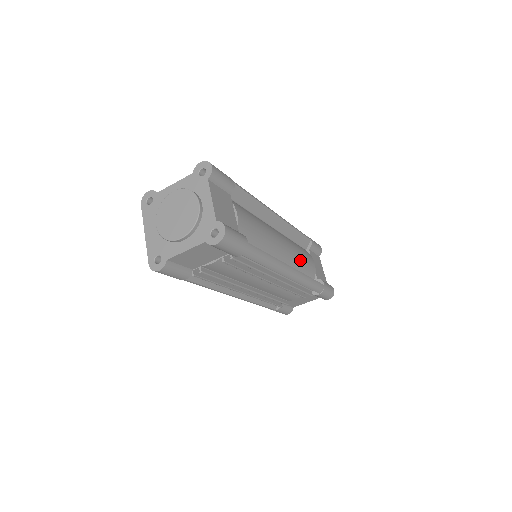
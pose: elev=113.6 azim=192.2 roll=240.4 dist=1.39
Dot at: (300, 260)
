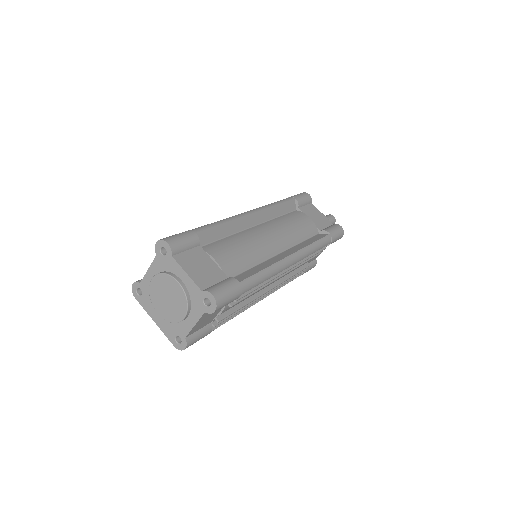
Dot at: (295, 232)
